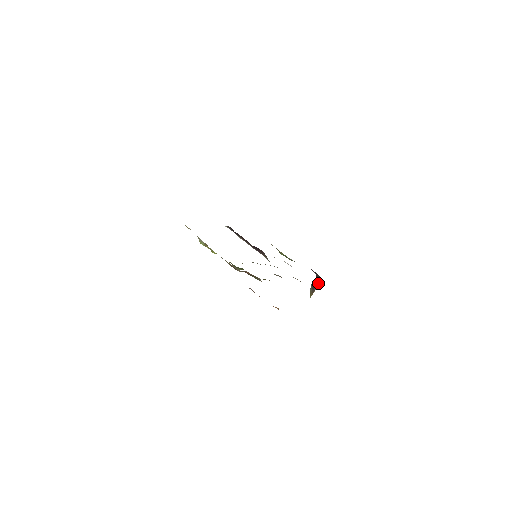
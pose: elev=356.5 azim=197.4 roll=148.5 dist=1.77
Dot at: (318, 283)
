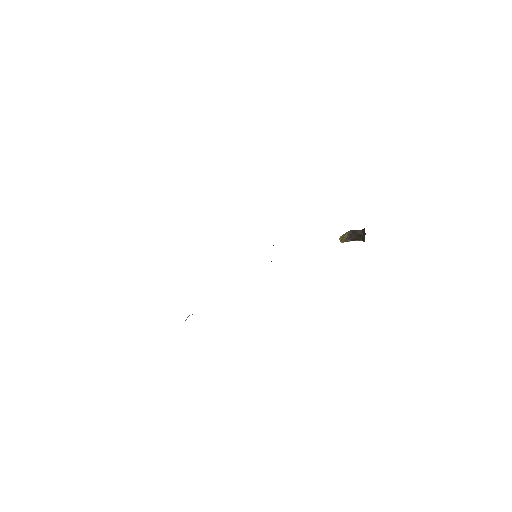
Dot at: (359, 239)
